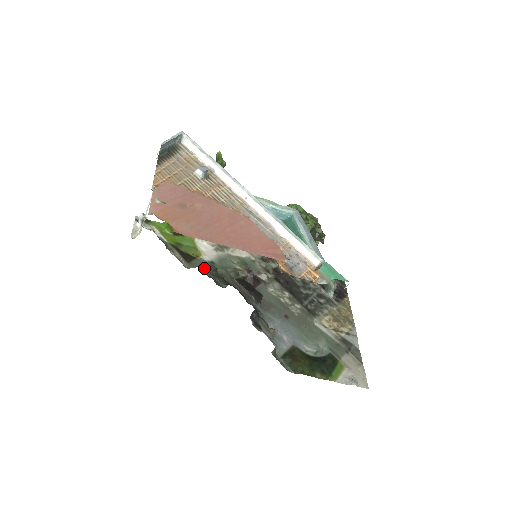
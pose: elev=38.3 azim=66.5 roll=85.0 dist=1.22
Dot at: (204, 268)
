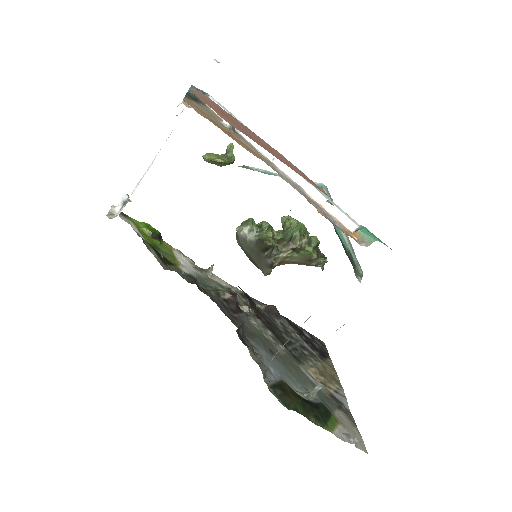
Dot at: (183, 275)
